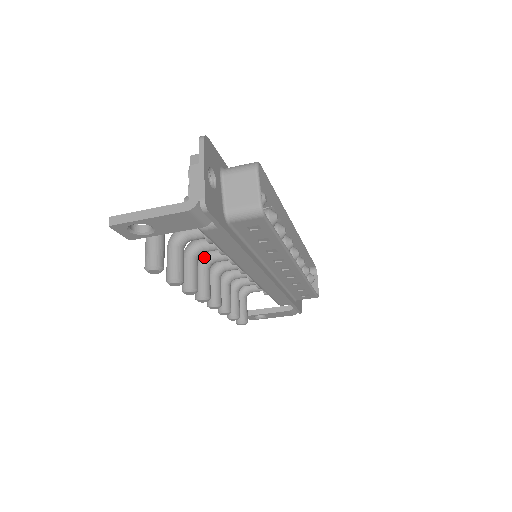
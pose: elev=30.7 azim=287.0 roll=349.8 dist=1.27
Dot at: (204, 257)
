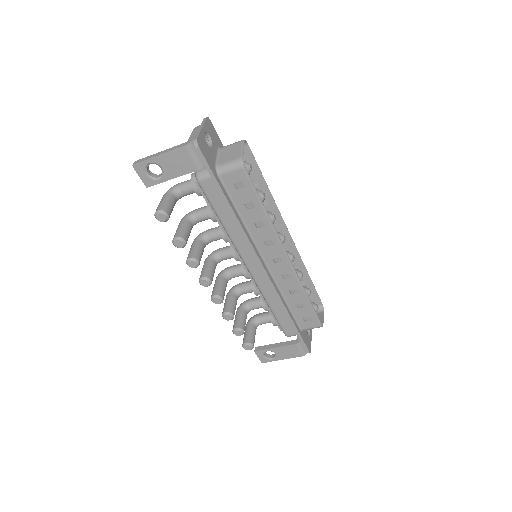
Dot at: (212, 253)
